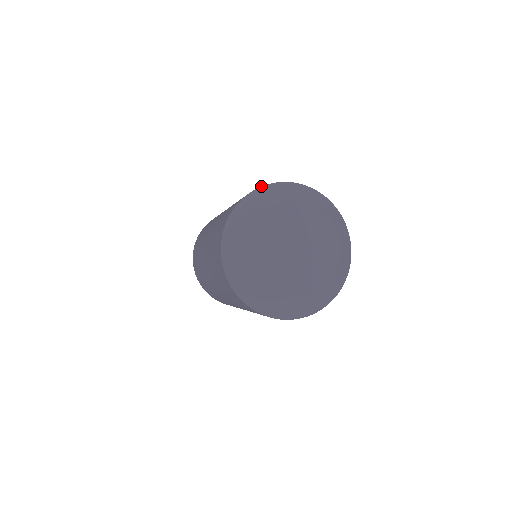
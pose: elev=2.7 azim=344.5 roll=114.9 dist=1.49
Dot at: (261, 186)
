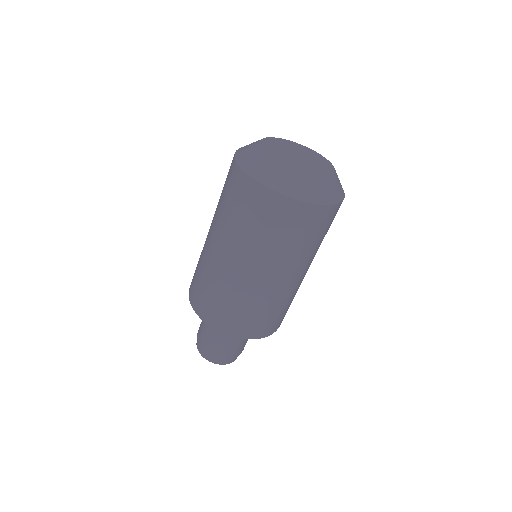
Dot at: (239, 148)
